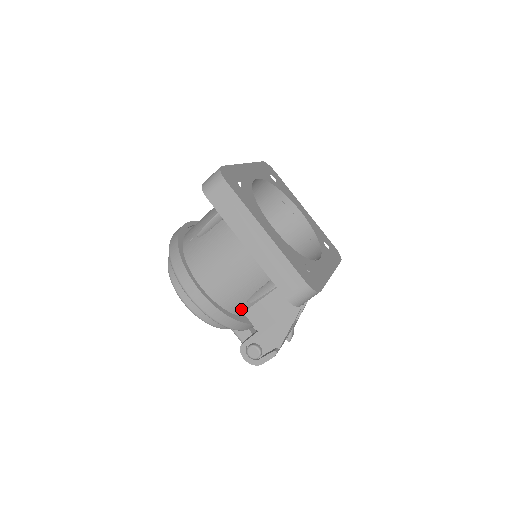
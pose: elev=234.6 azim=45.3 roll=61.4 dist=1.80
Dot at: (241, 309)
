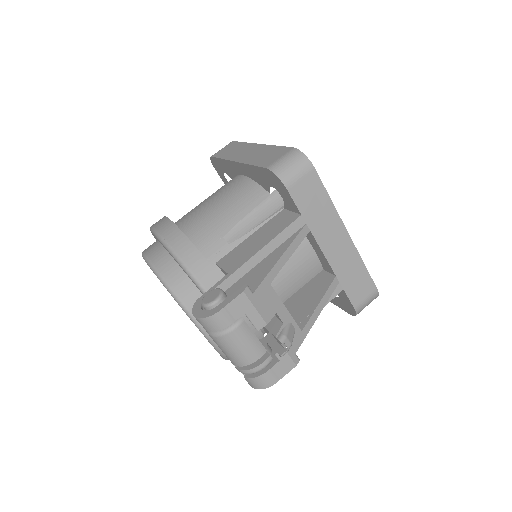
Dot at: (214, 254)
